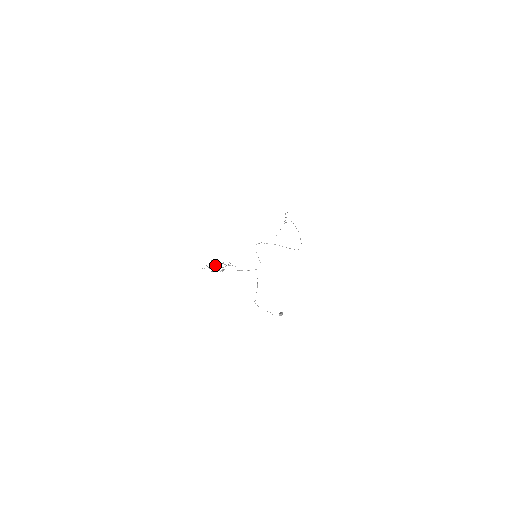
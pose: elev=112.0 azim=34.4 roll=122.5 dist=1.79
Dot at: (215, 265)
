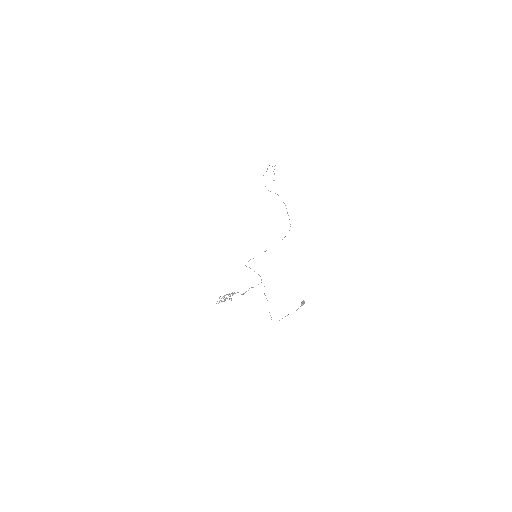
Dot at: occluded
